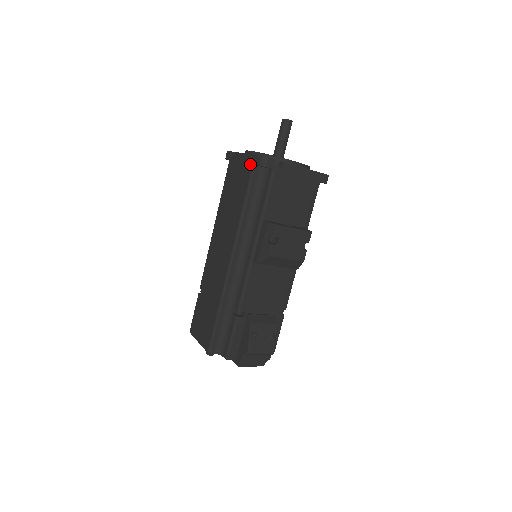
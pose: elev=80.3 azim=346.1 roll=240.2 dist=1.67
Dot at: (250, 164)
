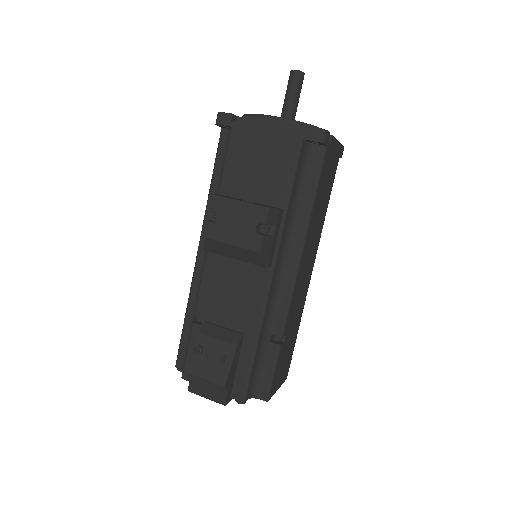
Dot at: occluded
